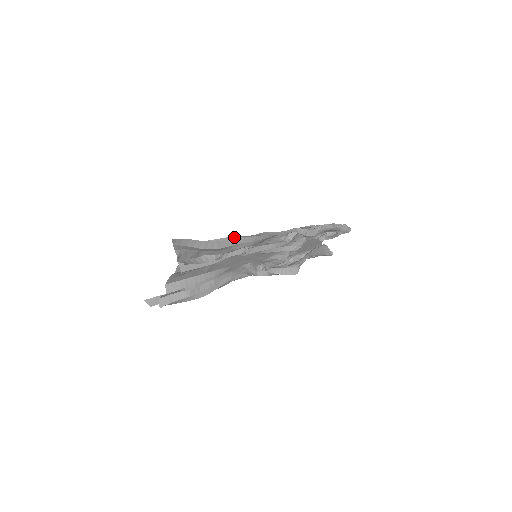
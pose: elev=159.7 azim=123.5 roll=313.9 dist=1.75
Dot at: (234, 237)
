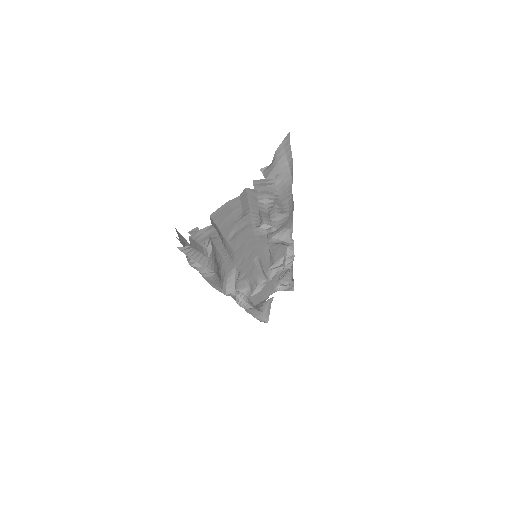
Dot at: occluded
